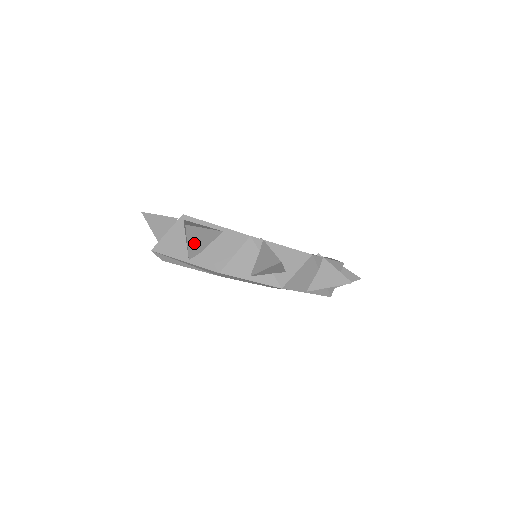
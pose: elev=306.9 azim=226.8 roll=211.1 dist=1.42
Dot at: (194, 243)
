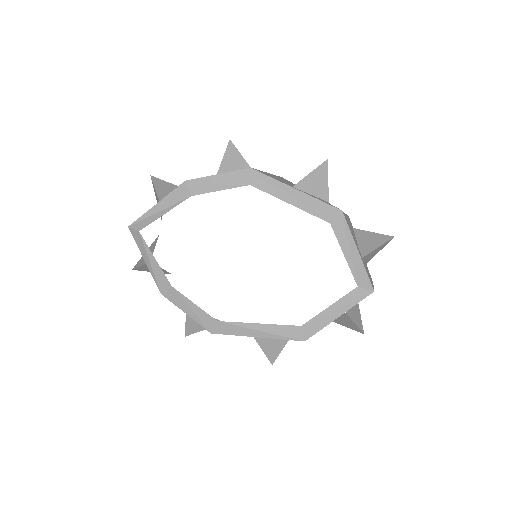
Dot at: (163, 191)
